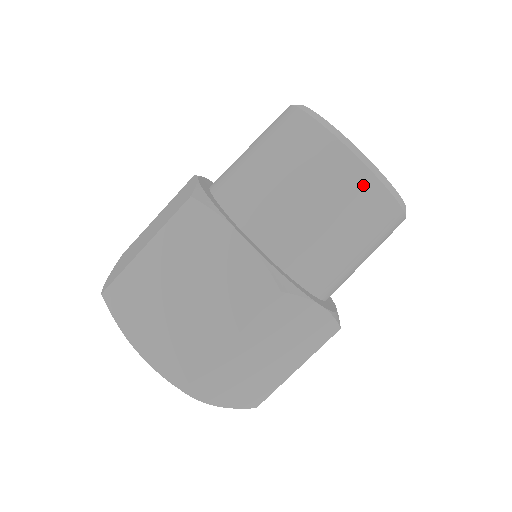
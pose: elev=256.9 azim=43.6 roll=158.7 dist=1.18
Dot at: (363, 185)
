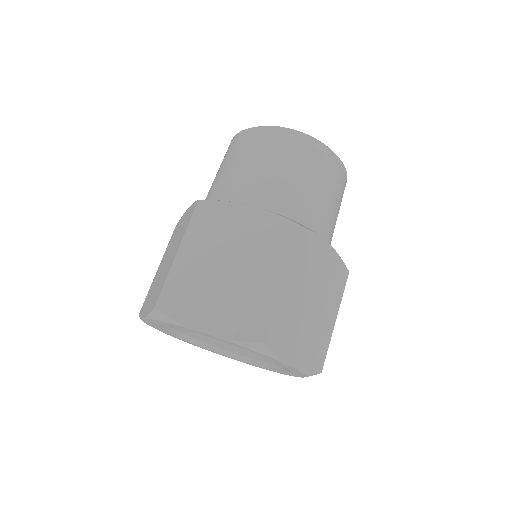
Dot at: (248, 136)
